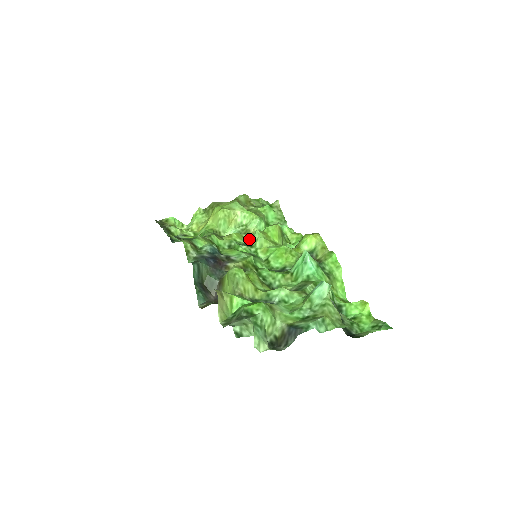
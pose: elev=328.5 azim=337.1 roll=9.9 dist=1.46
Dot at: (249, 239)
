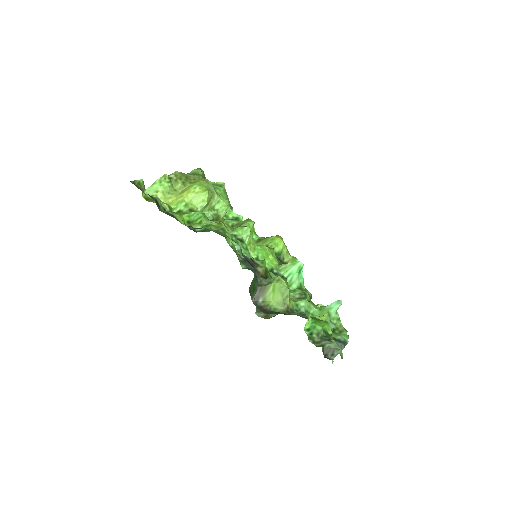
Dot at: (236, 232)
